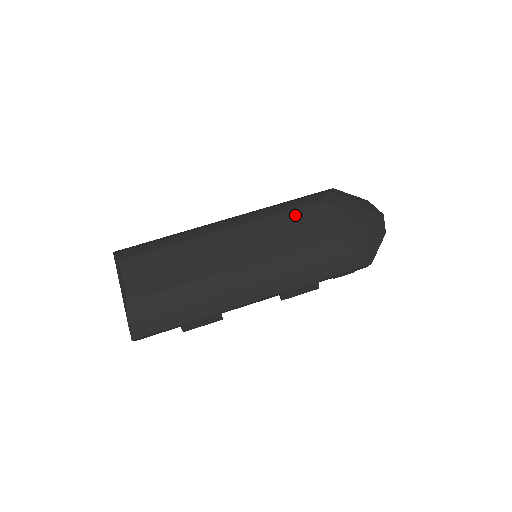
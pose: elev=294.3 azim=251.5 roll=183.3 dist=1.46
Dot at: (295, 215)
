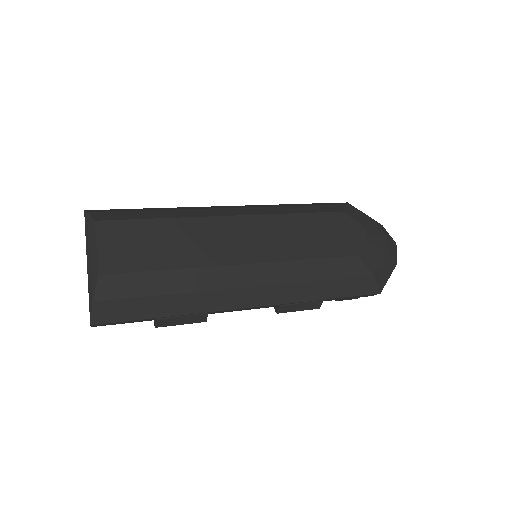
Dot at: (313, 220)
